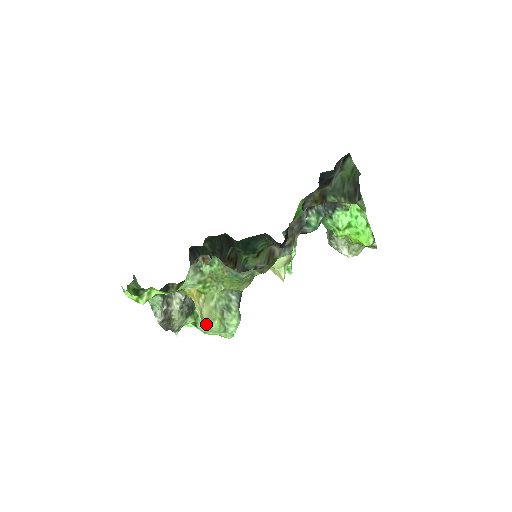
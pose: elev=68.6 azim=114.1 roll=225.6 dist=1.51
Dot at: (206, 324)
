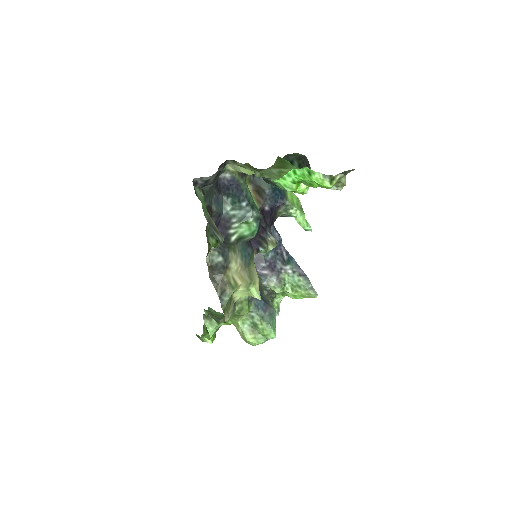
Dot at: occluded
